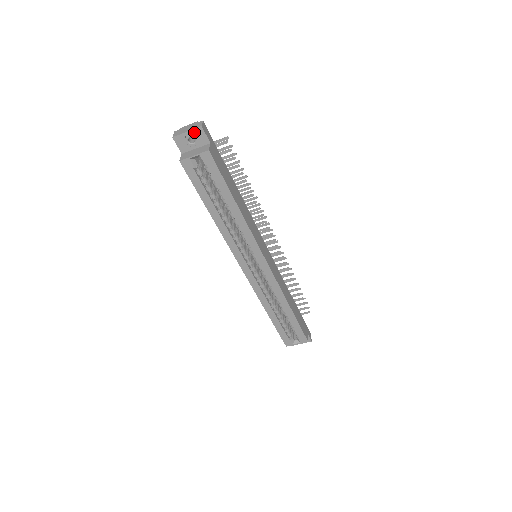
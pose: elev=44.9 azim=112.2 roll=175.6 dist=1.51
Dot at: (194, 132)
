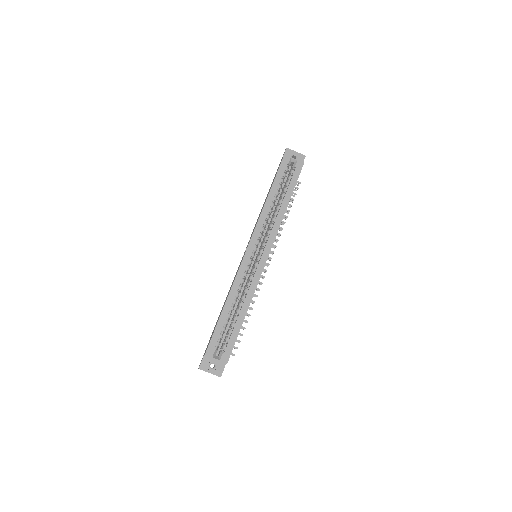
Dot at: (299, 155)
